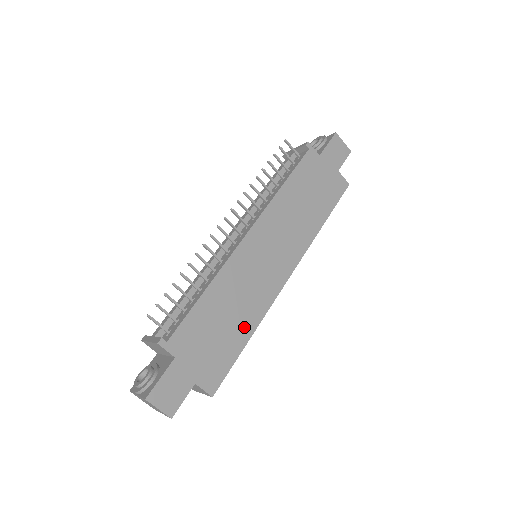
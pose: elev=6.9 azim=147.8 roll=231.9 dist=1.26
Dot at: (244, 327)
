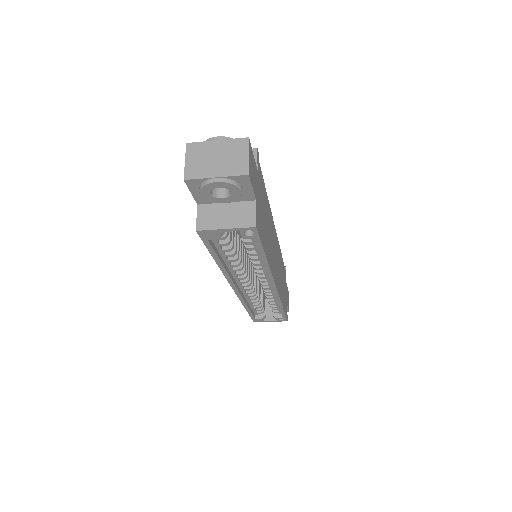
Dot at: (267, 248)
